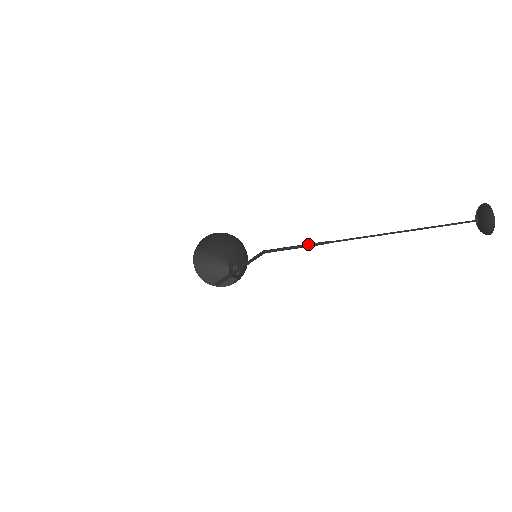
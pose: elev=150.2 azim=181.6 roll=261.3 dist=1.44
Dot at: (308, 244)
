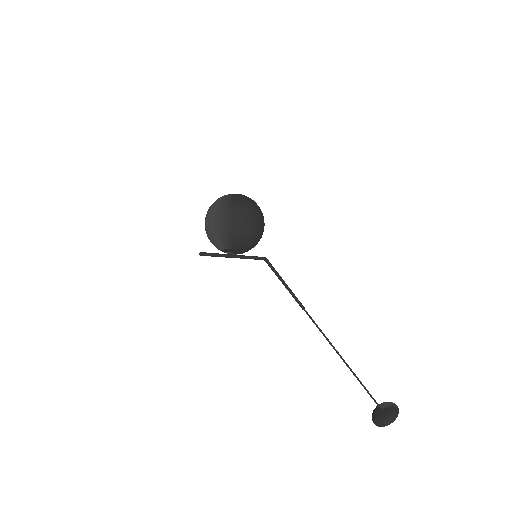
Dot at: (293, 294)
